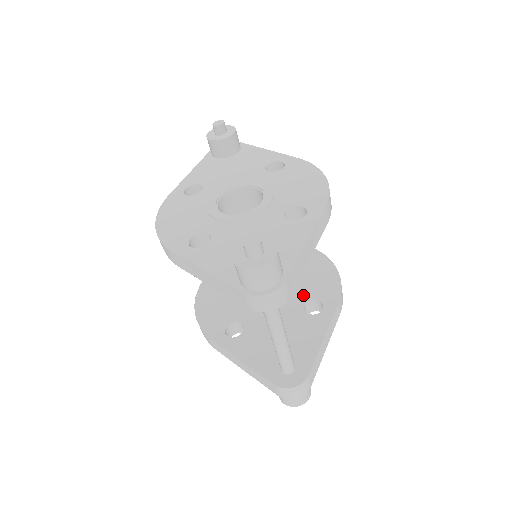
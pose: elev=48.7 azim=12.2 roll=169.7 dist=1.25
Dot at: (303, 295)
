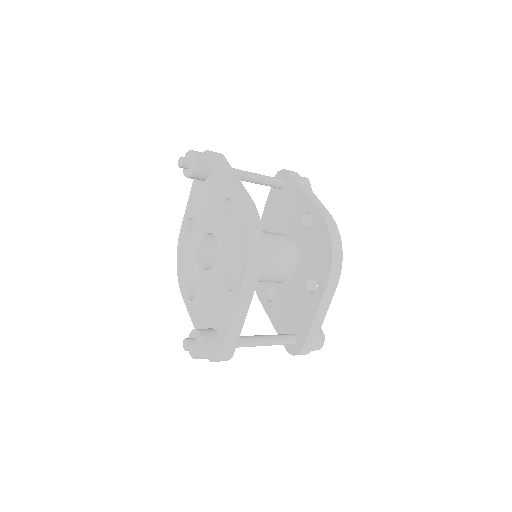
Dot at: (307, 271)
